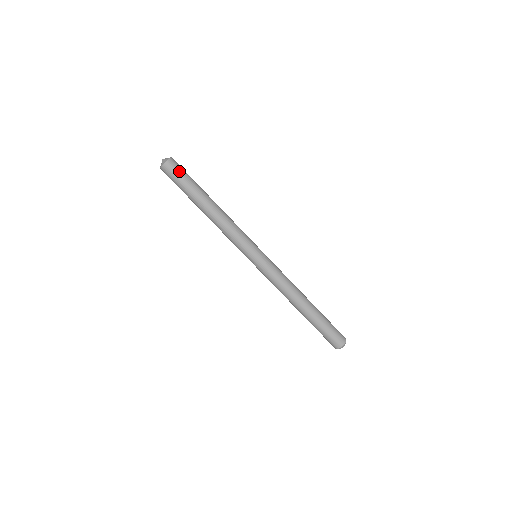
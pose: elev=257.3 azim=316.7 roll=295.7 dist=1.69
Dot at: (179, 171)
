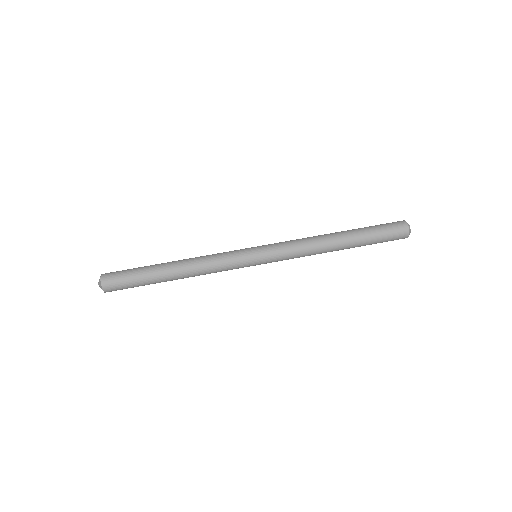
Dot at: (121, 271)
